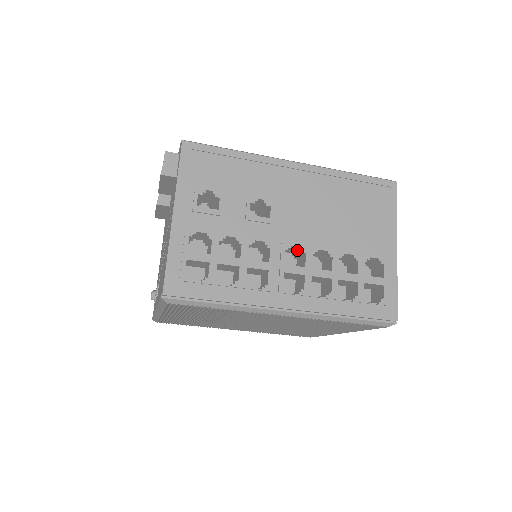
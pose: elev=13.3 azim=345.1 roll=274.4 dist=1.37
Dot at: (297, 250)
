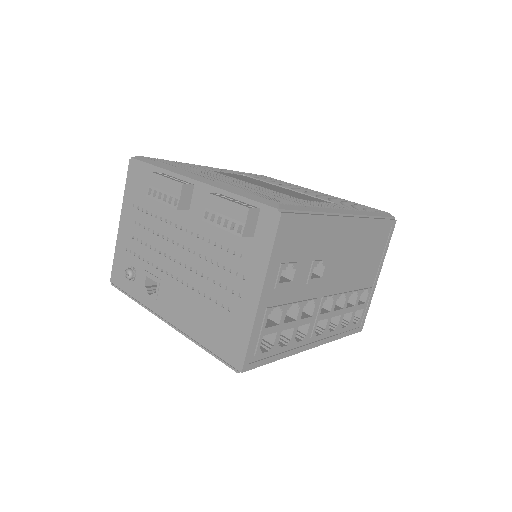
Dot at: occluded
